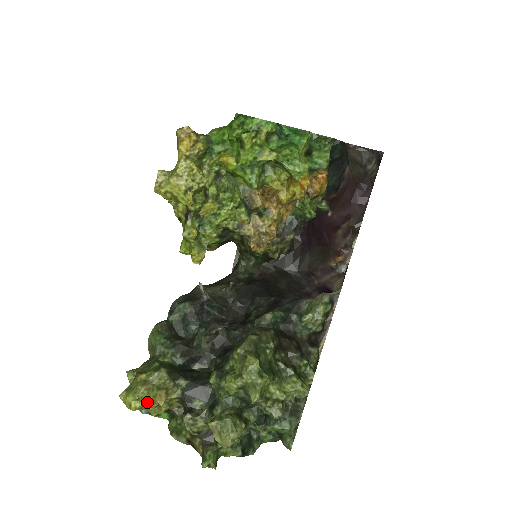
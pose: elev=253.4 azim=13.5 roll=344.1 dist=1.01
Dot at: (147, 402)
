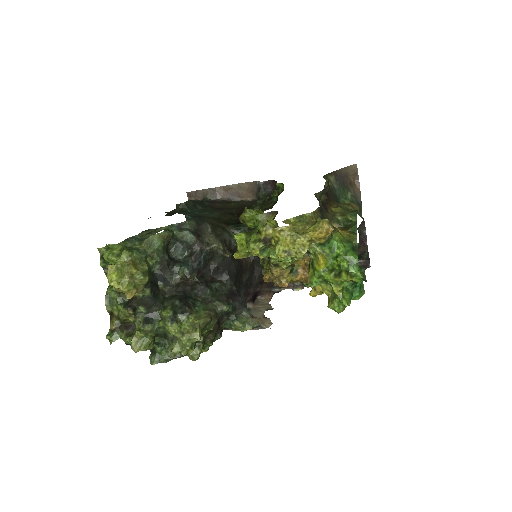
Dot at: (122, 290)
